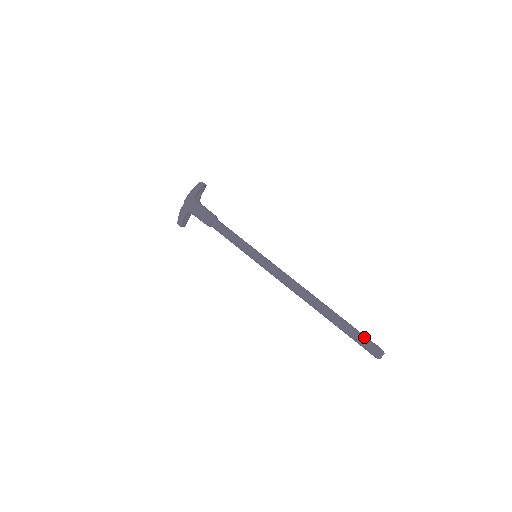
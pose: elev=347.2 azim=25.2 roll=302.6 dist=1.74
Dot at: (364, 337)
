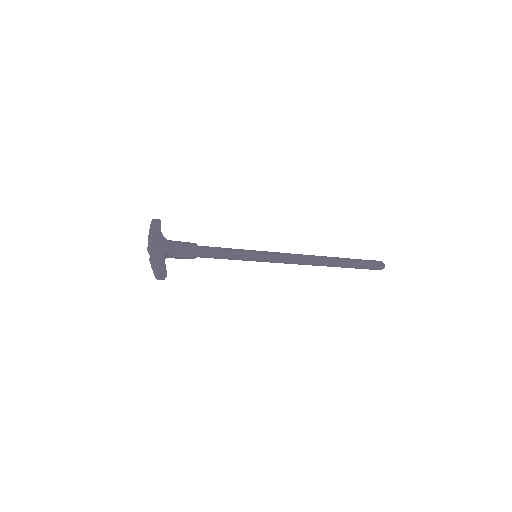
Dot at: (365, 260)
